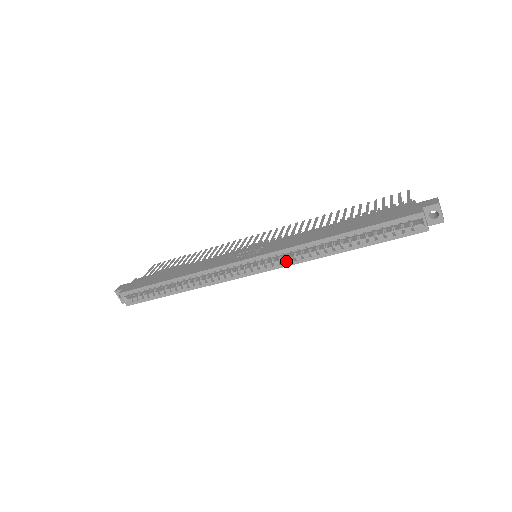
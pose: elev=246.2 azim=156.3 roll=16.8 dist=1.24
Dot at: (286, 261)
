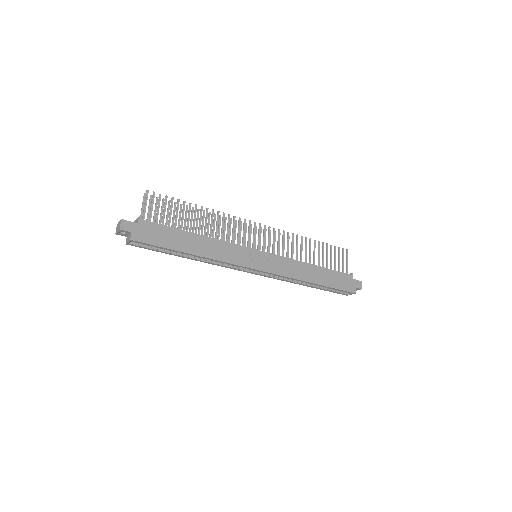
Dot at: (277, 277)
